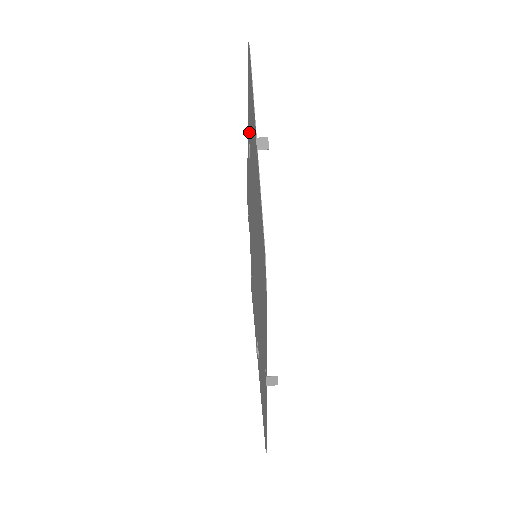
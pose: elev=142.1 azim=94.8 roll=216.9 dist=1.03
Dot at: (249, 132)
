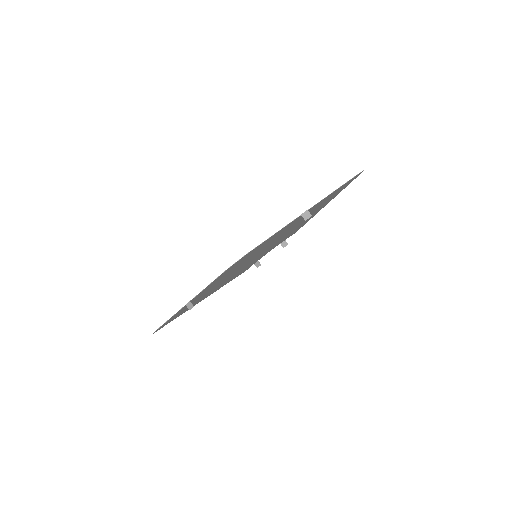
Dot at: (323, 205)
